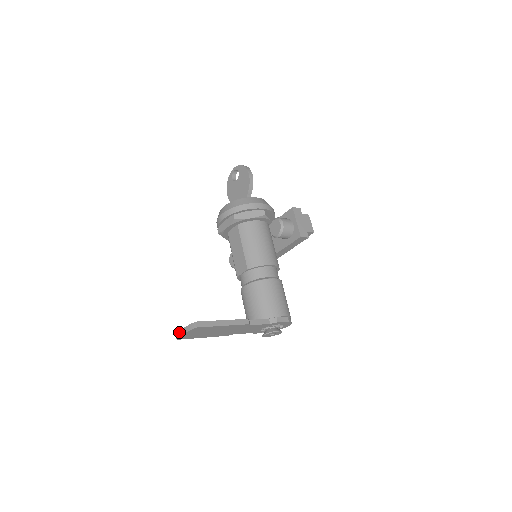
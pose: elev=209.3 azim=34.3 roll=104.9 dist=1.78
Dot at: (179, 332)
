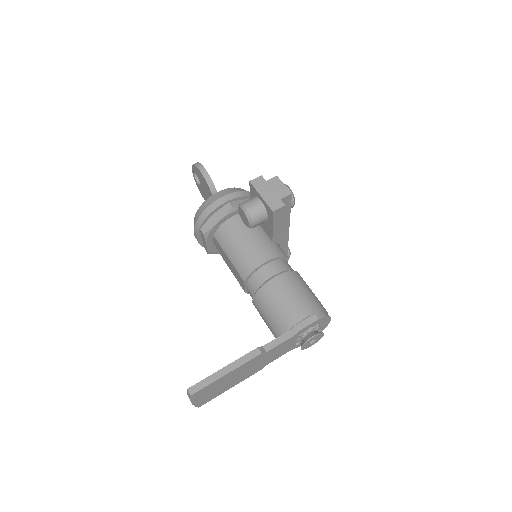
Dot at: occluded
